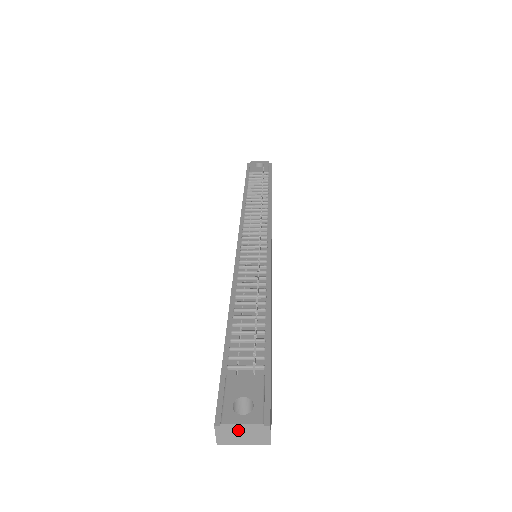
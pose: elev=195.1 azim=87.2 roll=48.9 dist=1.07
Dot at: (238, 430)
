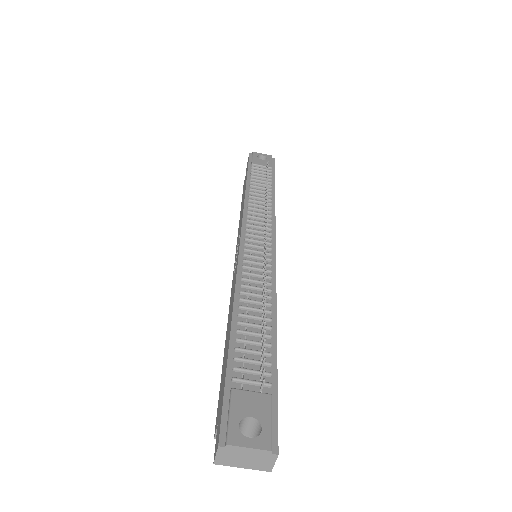
Dot at: (242, 453)
